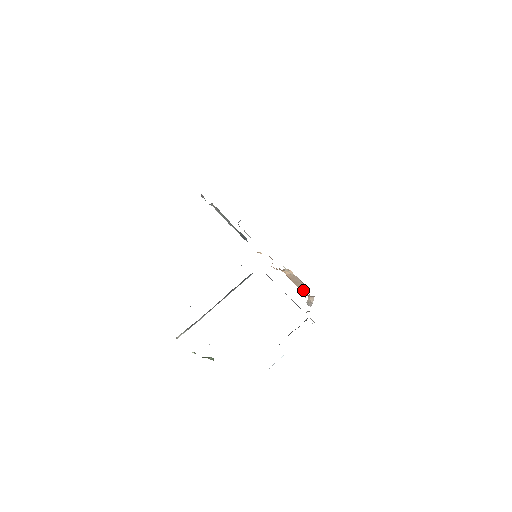
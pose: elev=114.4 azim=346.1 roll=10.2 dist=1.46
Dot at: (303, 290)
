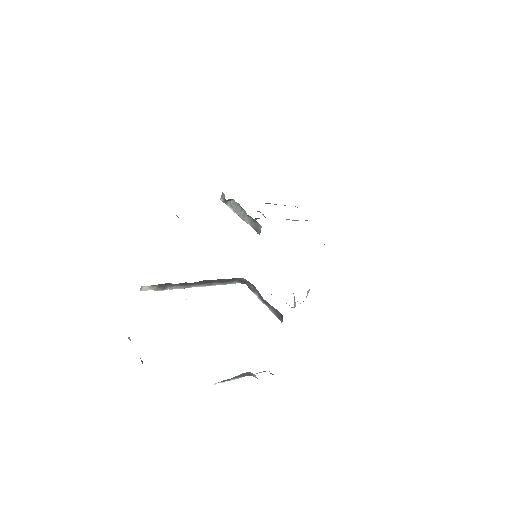
Dot at: (294, 298)
